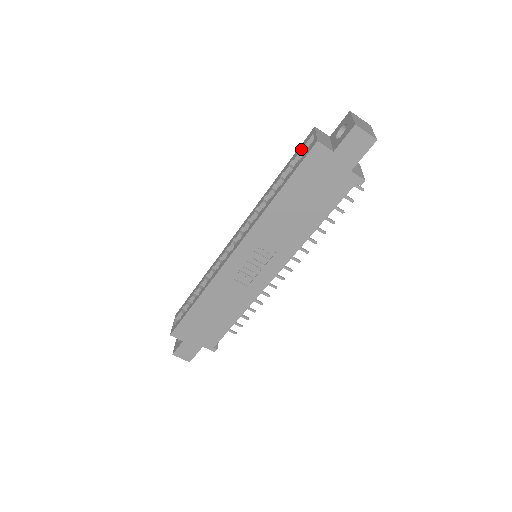
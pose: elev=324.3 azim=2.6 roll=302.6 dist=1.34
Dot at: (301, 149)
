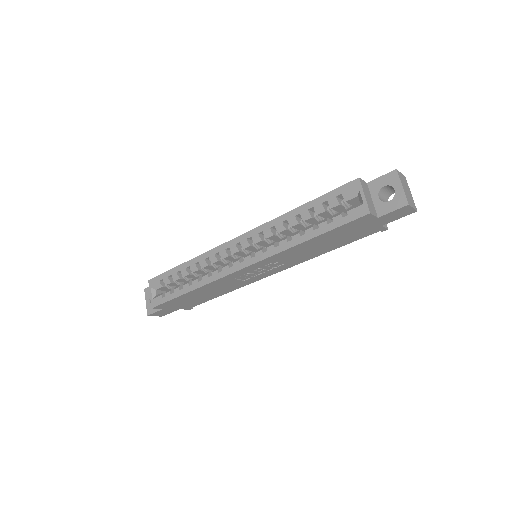
Dot at: (339, 195)
